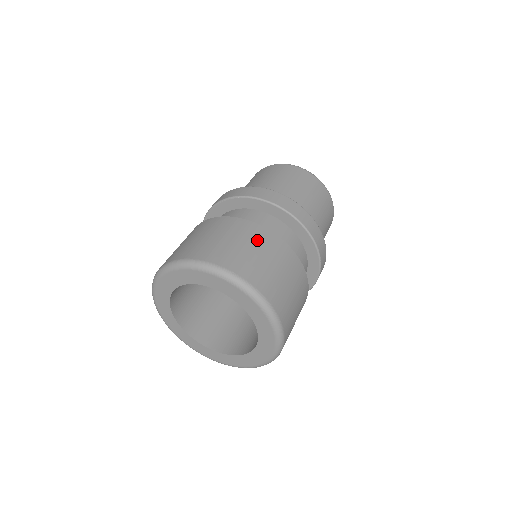
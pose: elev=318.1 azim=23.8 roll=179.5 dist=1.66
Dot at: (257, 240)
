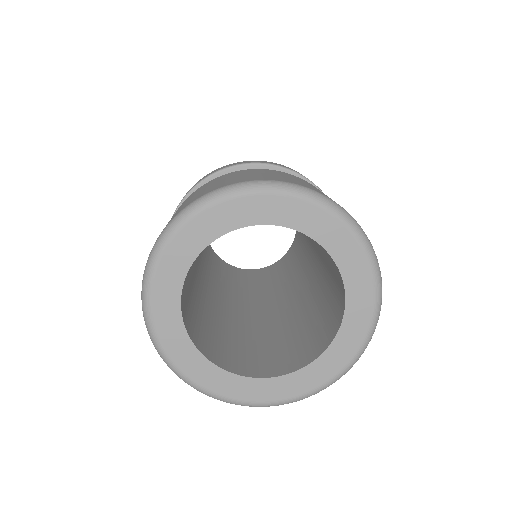
Dot at: (261, 171)
